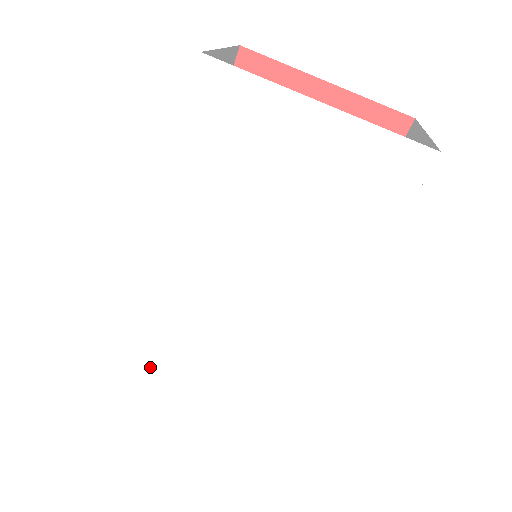
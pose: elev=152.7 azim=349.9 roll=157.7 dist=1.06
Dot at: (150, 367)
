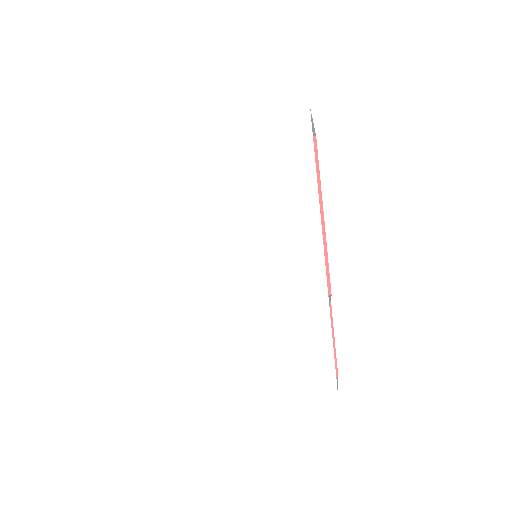
Dot at: (212, 372)
